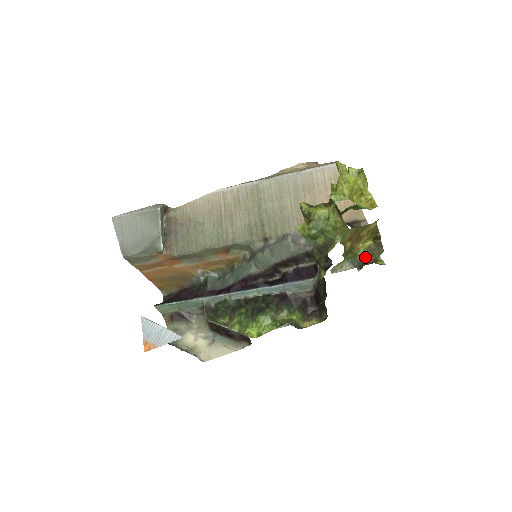
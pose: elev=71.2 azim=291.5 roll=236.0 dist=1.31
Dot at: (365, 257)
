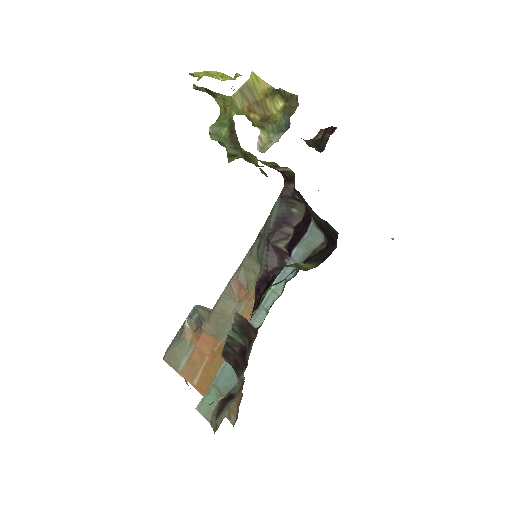
Dot at: (286, 116)
